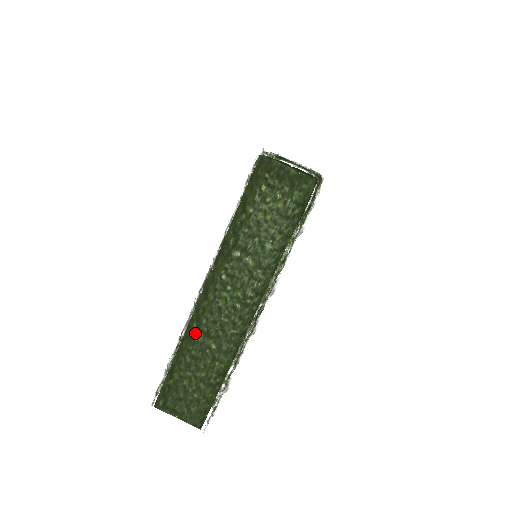
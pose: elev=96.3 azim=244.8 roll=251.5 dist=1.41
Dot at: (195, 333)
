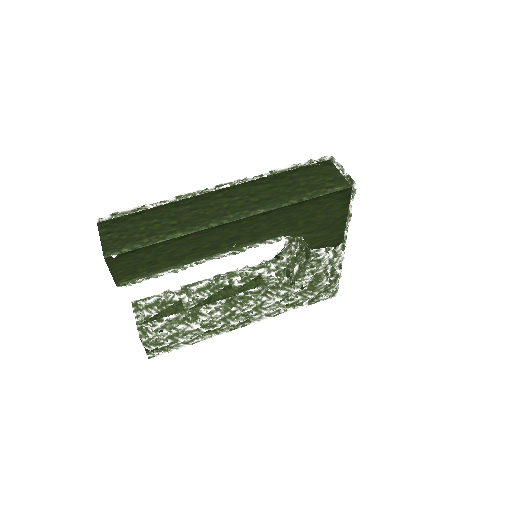
Dot at: (184, 205)
